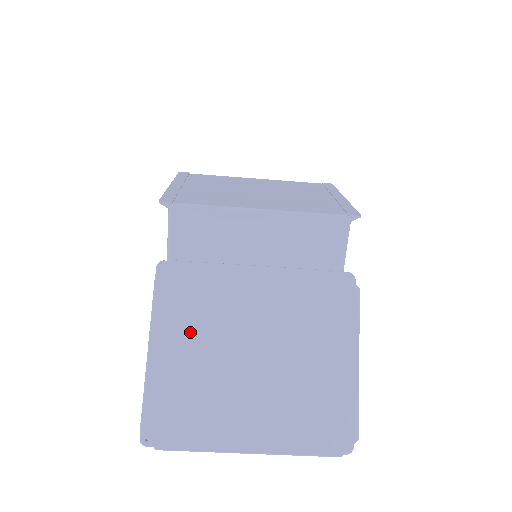
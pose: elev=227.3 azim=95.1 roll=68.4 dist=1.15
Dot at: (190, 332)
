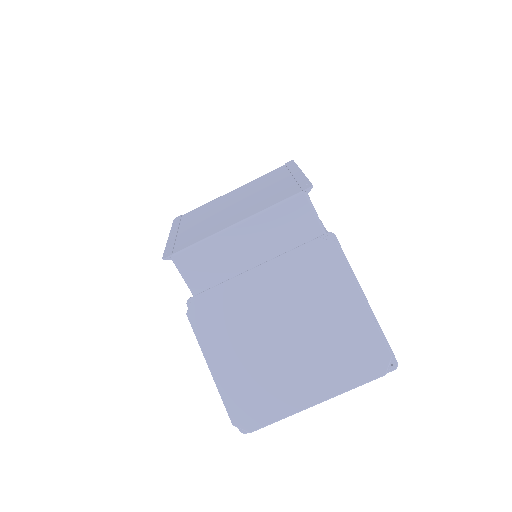
Dot at: (230, 341)
